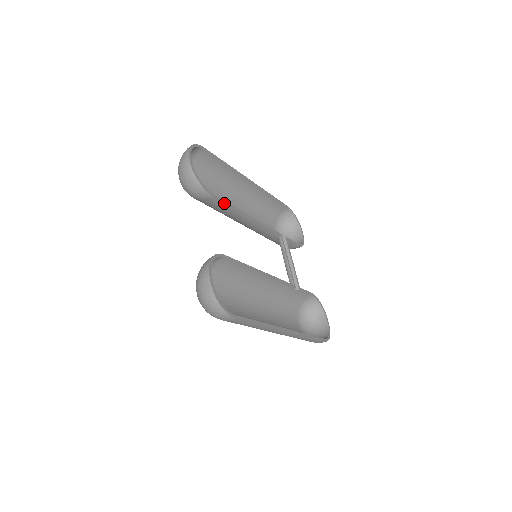
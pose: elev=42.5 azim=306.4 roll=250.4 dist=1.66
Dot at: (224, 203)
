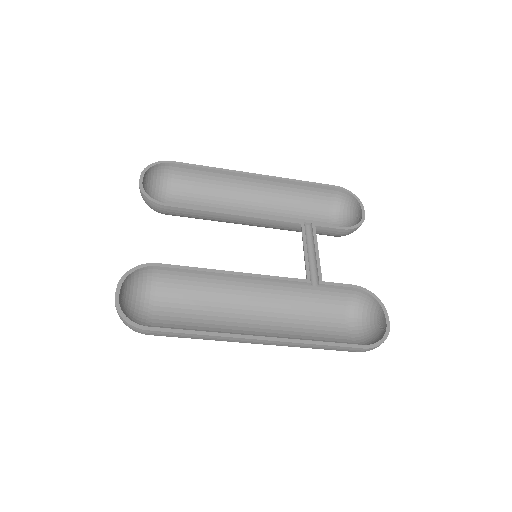
Dot at: (187, 209)
